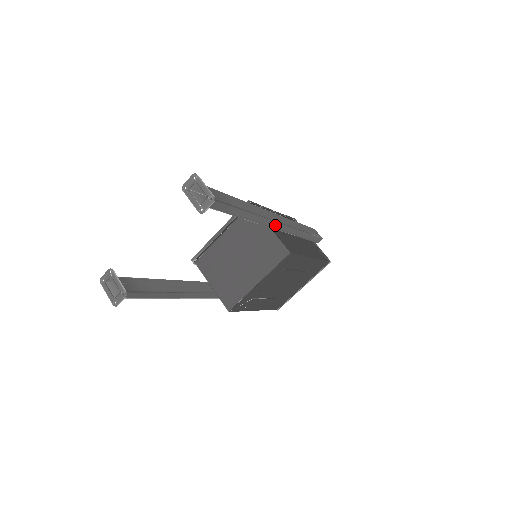
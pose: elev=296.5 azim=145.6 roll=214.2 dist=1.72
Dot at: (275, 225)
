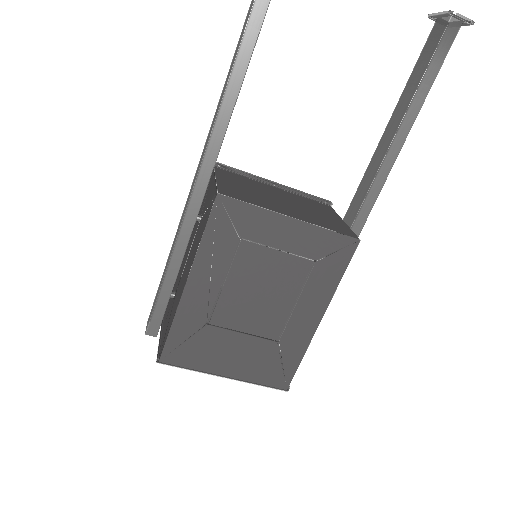
Dot at: (364, 213)
